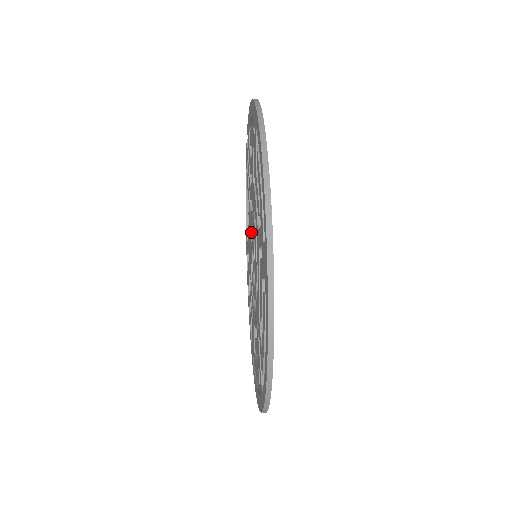
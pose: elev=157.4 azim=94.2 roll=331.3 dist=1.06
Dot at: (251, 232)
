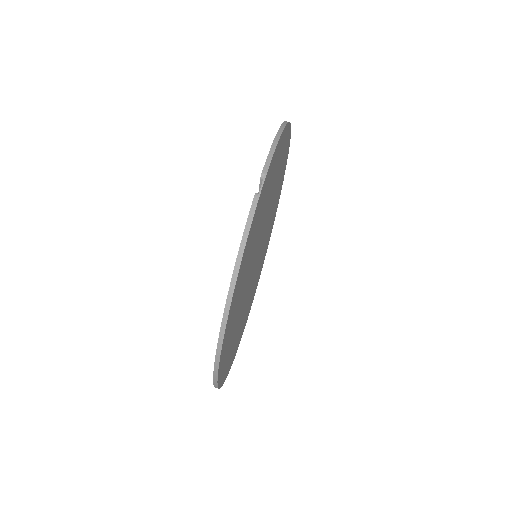
Dot at: occluded
